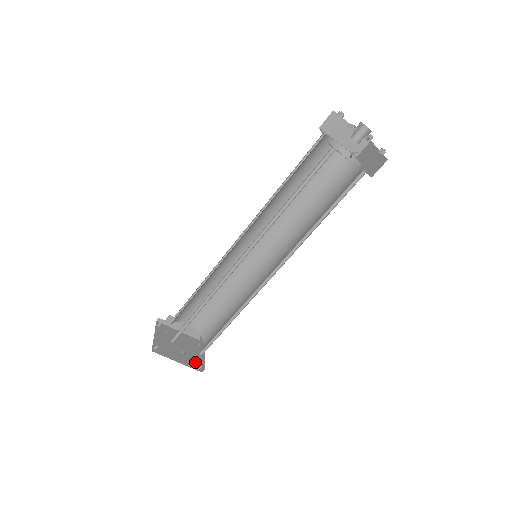
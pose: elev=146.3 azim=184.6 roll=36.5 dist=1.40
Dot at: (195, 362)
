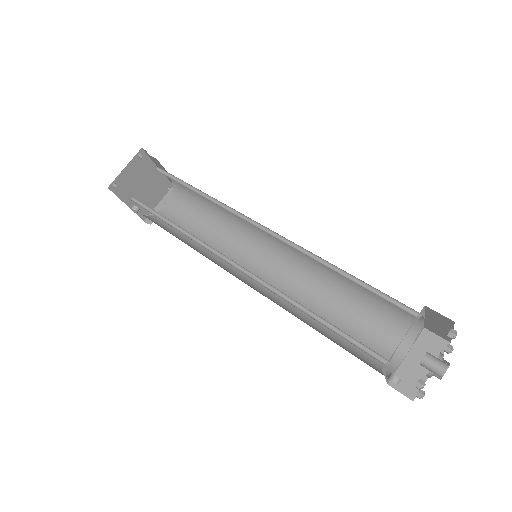
Dot at: occluded
